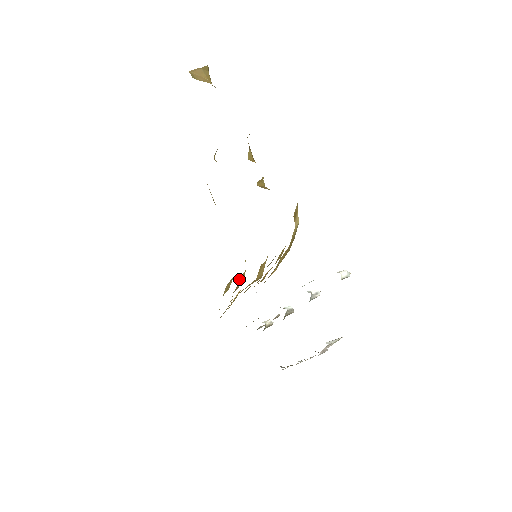
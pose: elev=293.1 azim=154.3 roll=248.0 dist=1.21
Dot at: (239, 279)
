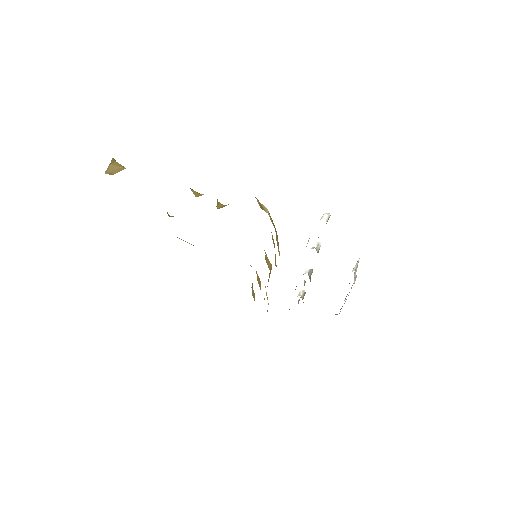
Dot at: occluded
